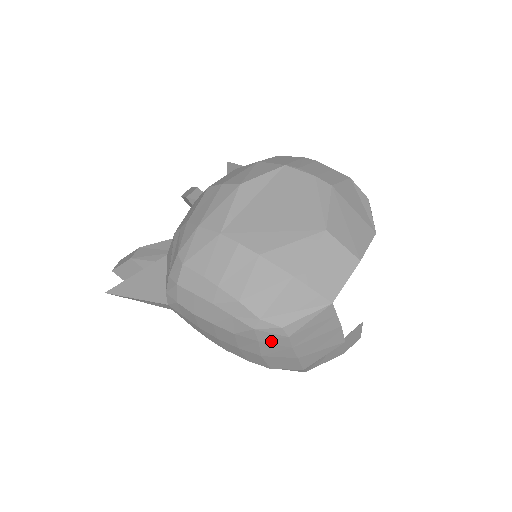
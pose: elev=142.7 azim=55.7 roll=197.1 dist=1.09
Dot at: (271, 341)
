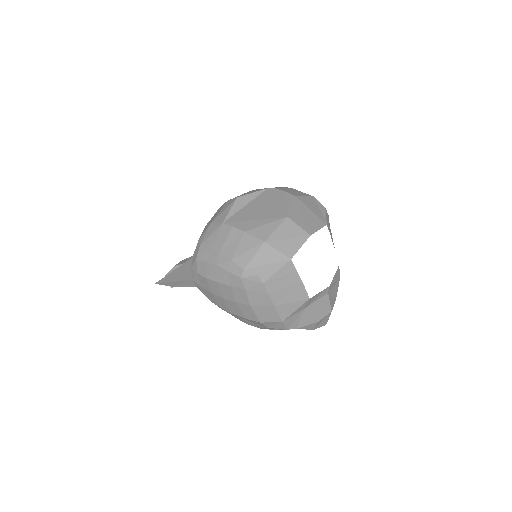
Dot at: (253, 288)
